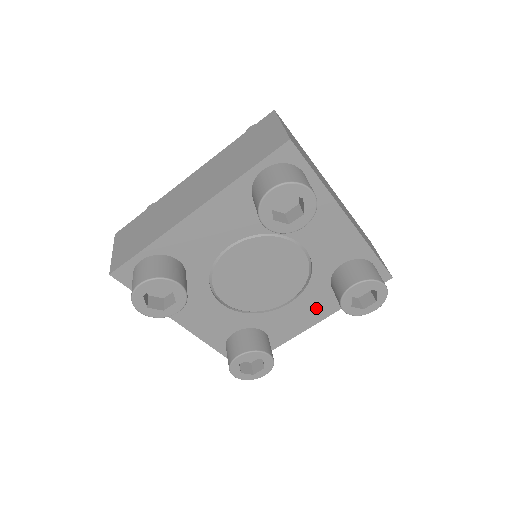
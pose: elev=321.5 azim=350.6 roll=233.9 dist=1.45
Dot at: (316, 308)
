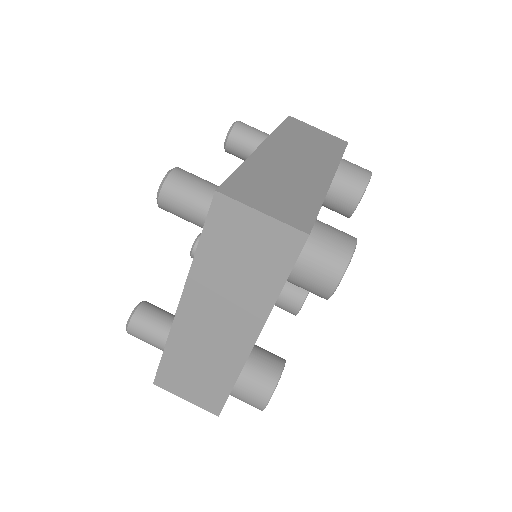
Dot at: occluded
